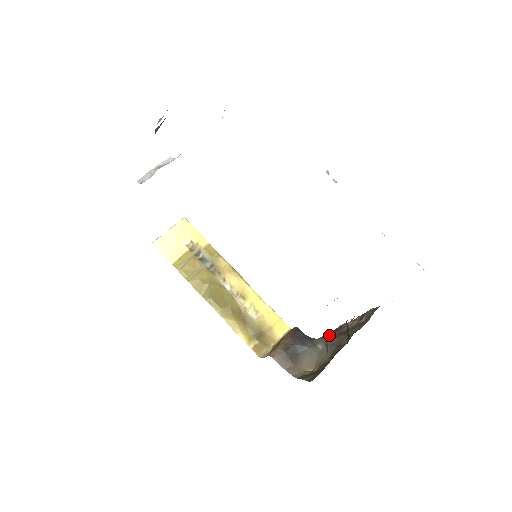
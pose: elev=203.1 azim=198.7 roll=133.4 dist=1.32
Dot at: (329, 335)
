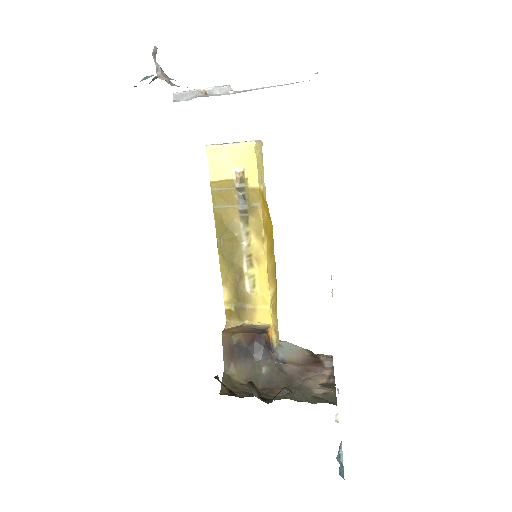
Dot at: (288, 367)
